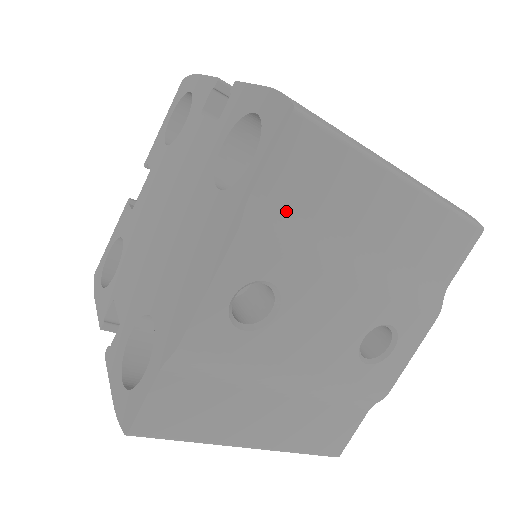
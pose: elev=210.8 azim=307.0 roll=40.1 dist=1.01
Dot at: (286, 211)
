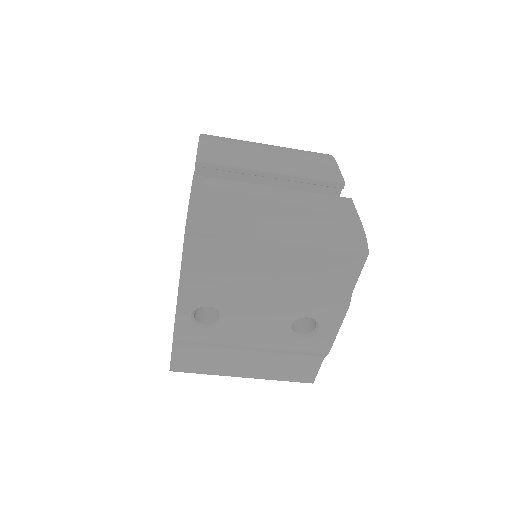
Dot at: (205, 273)
